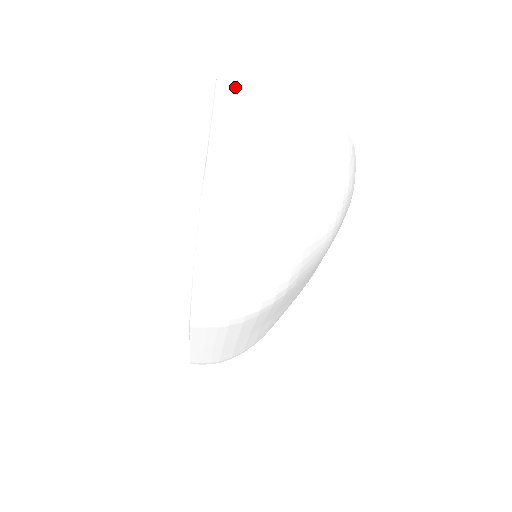
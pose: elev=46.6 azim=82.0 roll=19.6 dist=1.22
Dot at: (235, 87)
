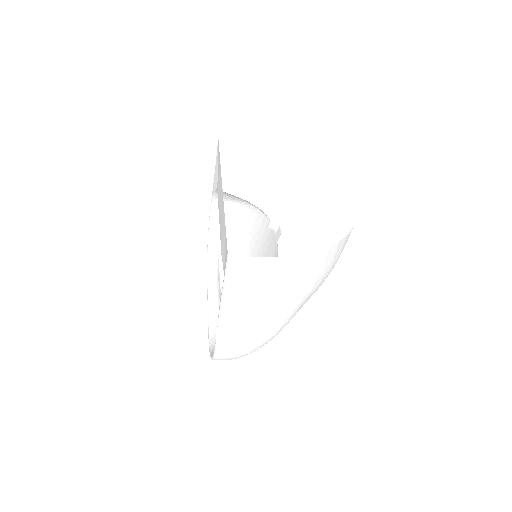
Dot at: (244, 263)
